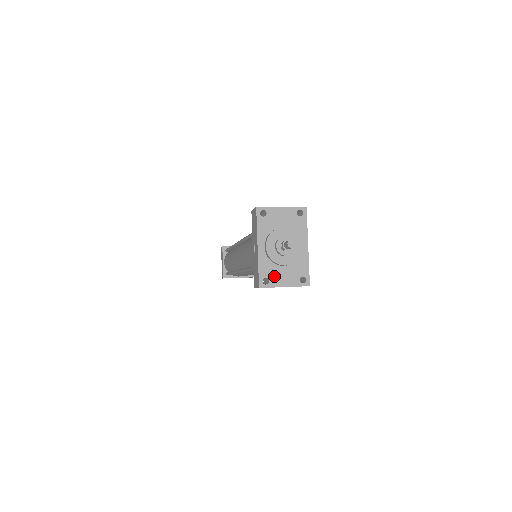
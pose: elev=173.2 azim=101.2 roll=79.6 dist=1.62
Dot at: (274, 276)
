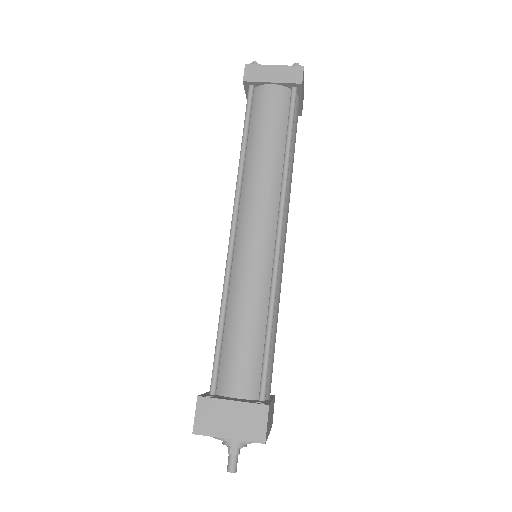
Dot at: occluded
